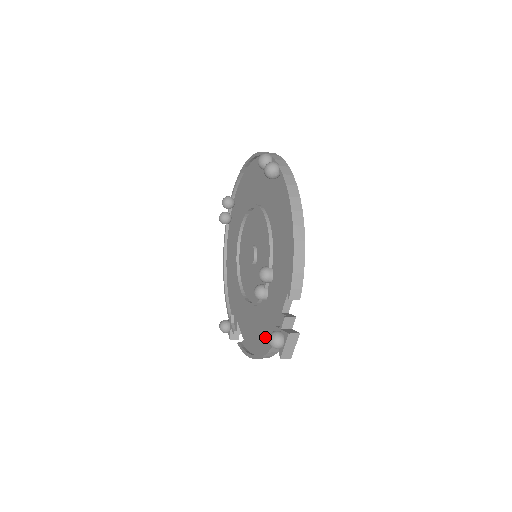
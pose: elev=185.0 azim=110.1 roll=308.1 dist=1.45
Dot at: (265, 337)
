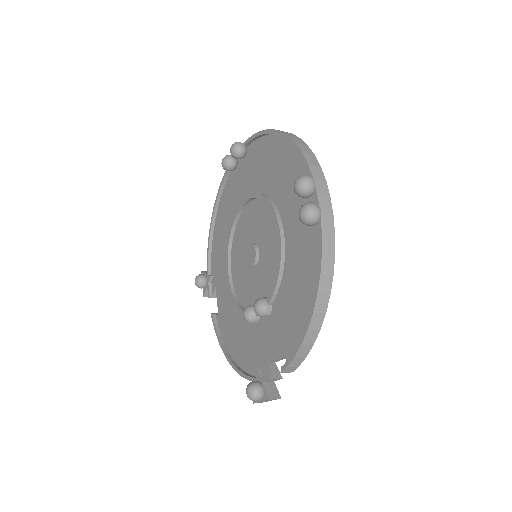
Dot at: (243, 354)
